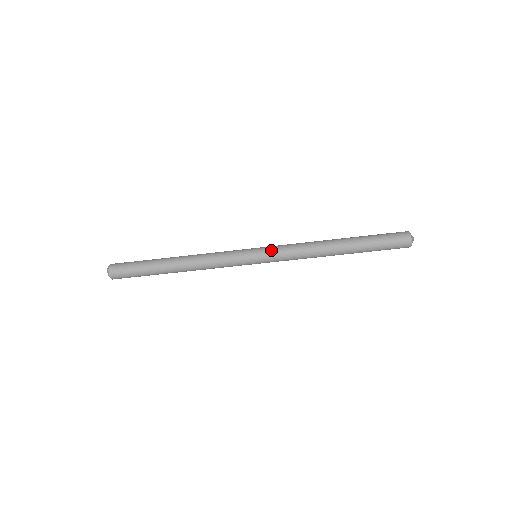
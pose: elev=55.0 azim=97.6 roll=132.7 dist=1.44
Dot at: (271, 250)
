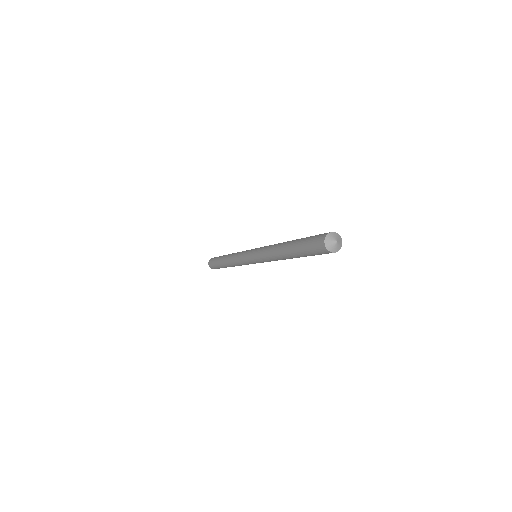
Dot at: (255, 254)
